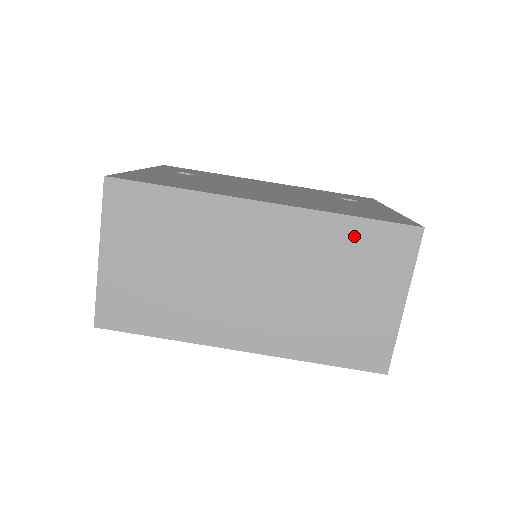
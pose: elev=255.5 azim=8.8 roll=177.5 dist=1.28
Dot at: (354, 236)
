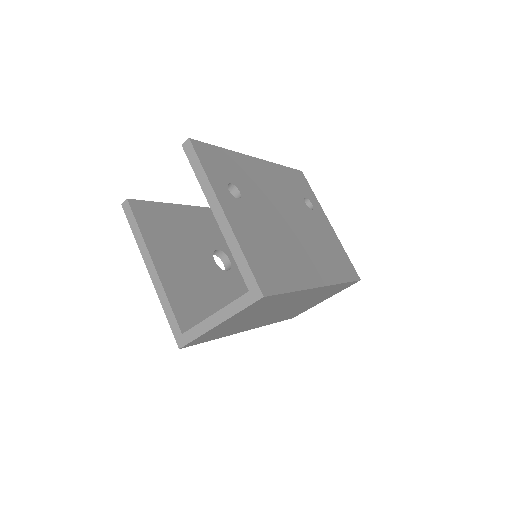
Dot at: occluded
